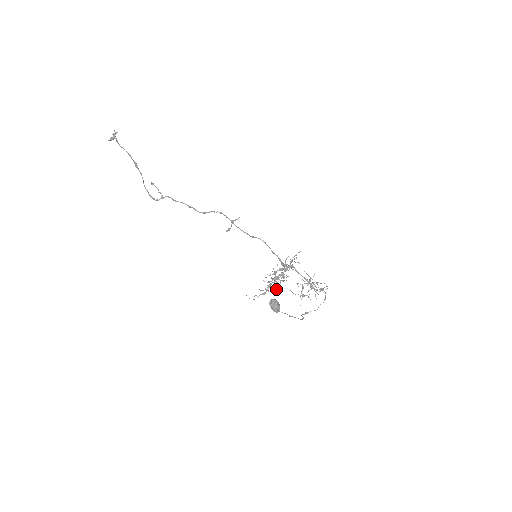
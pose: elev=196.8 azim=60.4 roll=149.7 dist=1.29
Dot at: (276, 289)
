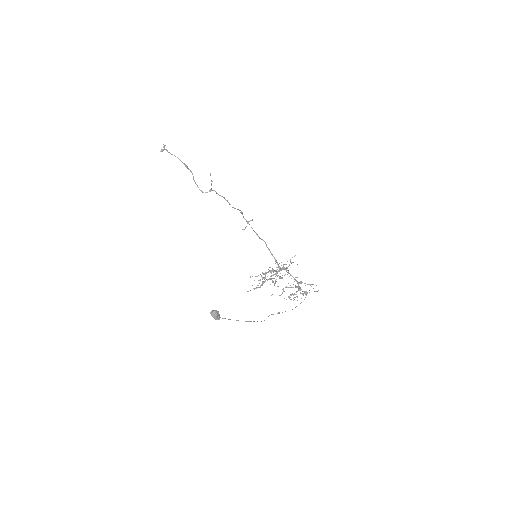
Dot at: occluded
